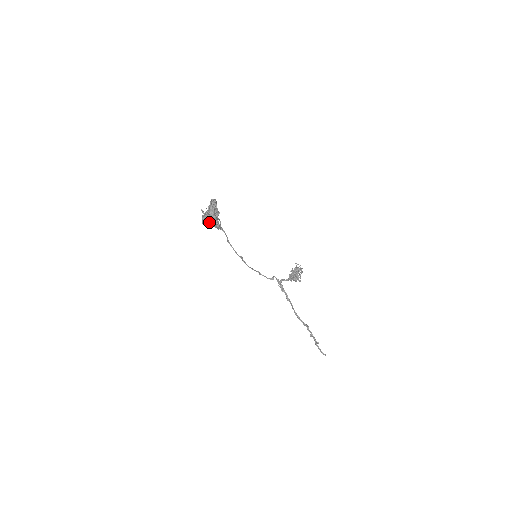
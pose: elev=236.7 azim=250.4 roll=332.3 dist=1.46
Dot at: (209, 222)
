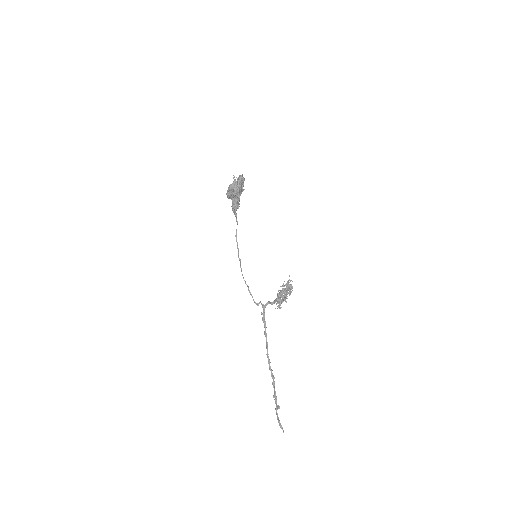
Dot at: (235, 188)
